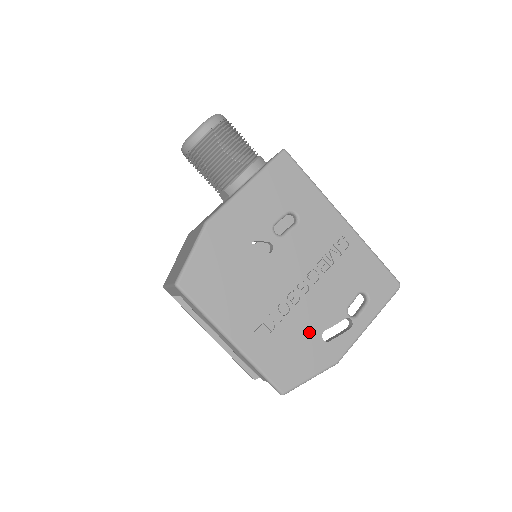
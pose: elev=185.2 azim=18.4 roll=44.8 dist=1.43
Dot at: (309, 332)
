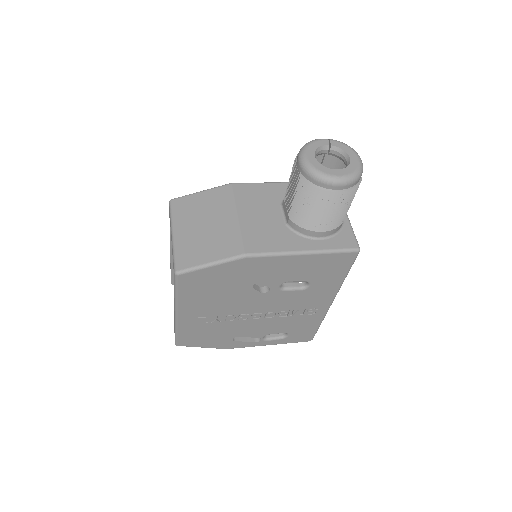
Dot at: (230, 333)
